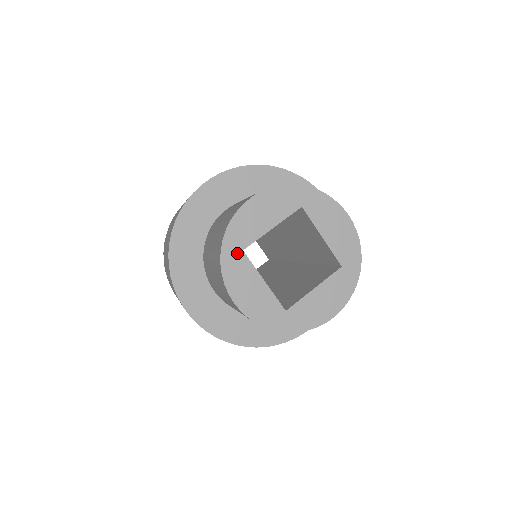
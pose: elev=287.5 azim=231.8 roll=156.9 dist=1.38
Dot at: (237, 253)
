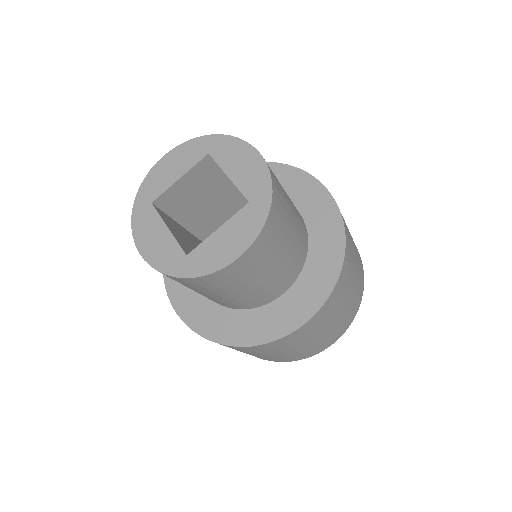
Dot at: (146, 206)
